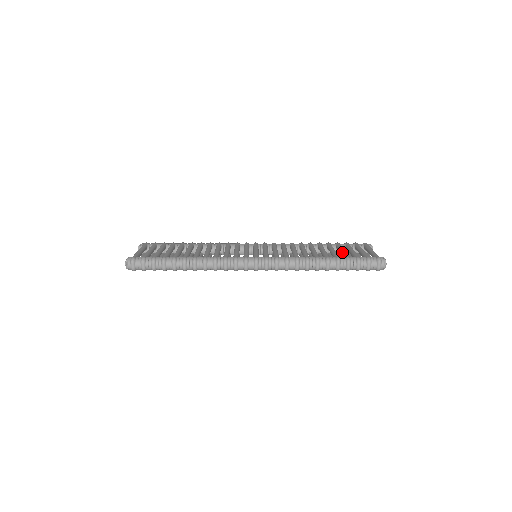
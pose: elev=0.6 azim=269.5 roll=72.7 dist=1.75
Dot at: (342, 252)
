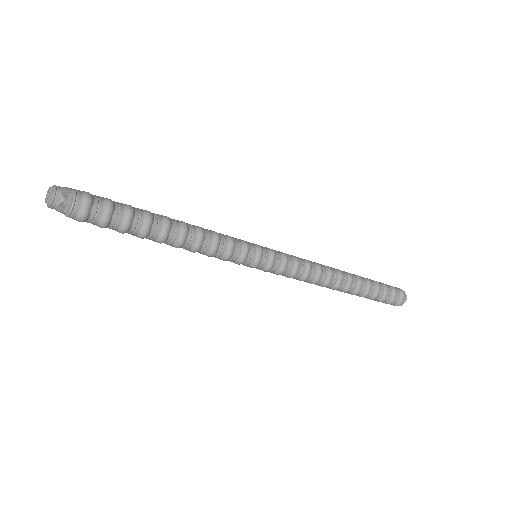
Dot at: occluded
